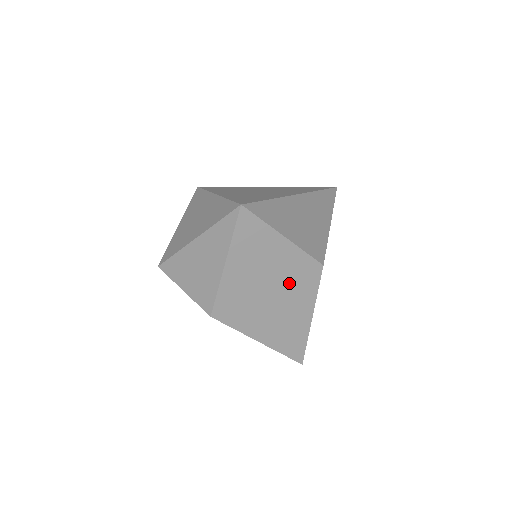
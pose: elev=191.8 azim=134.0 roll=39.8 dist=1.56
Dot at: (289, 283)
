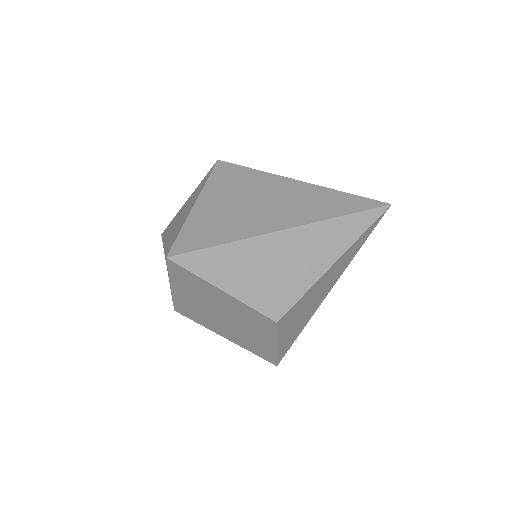
Dot at: (242, 319)
